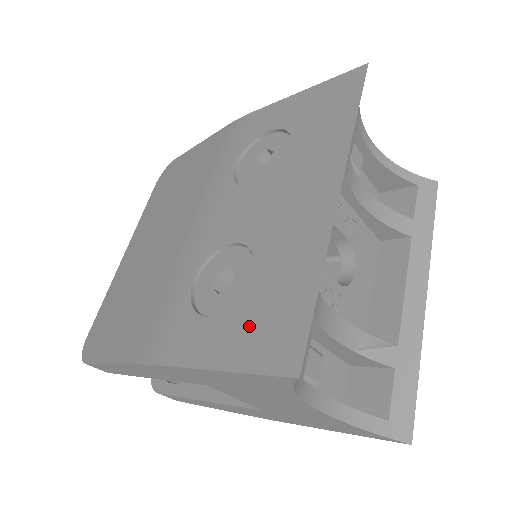
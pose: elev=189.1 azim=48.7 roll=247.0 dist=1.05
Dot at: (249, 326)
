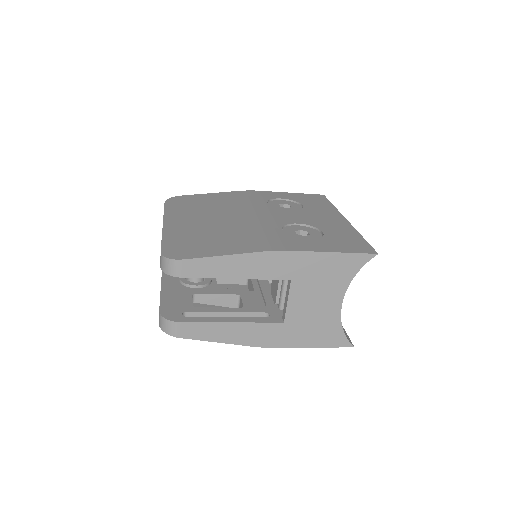
Dot at: (338, 243)
